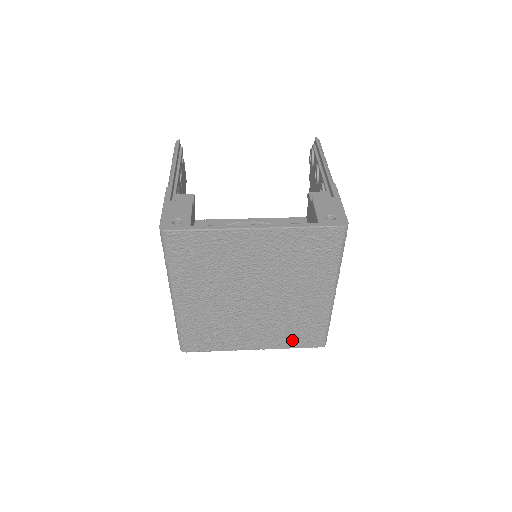
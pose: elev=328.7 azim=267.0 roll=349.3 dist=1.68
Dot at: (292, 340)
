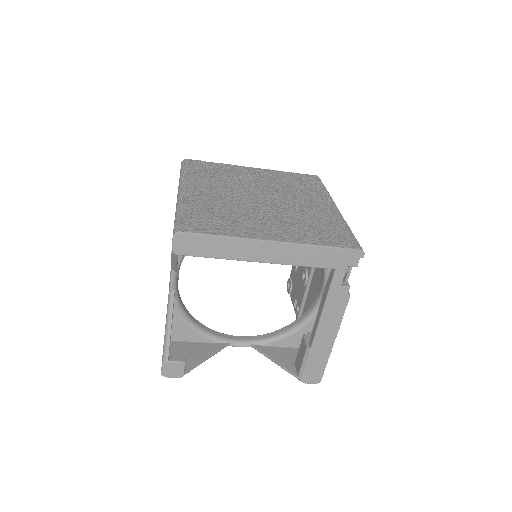
Dot at: (318, 238)
